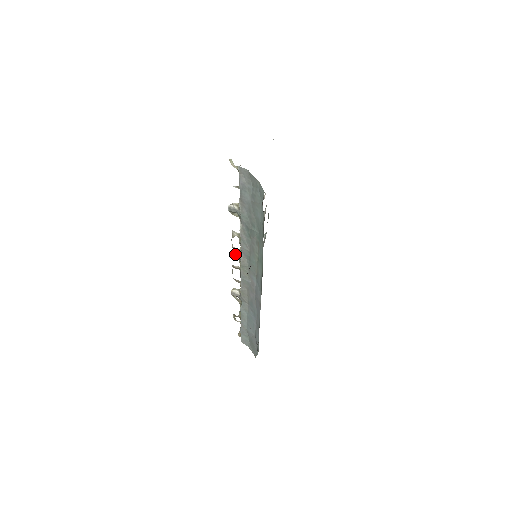
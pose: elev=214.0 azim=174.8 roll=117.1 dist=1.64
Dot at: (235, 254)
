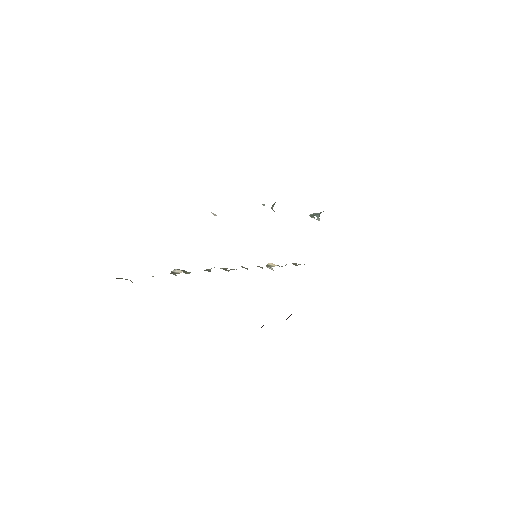
Dot at: (230, 269)
